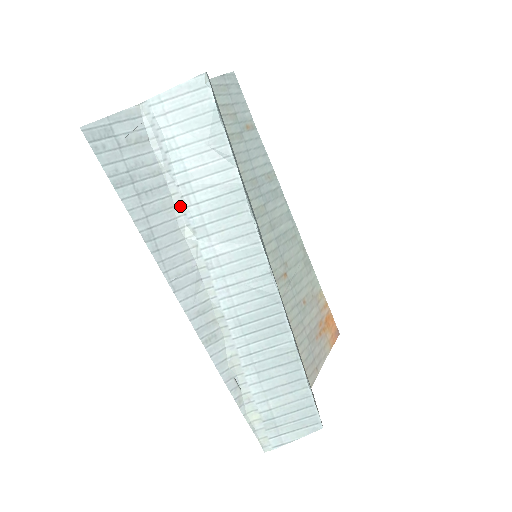
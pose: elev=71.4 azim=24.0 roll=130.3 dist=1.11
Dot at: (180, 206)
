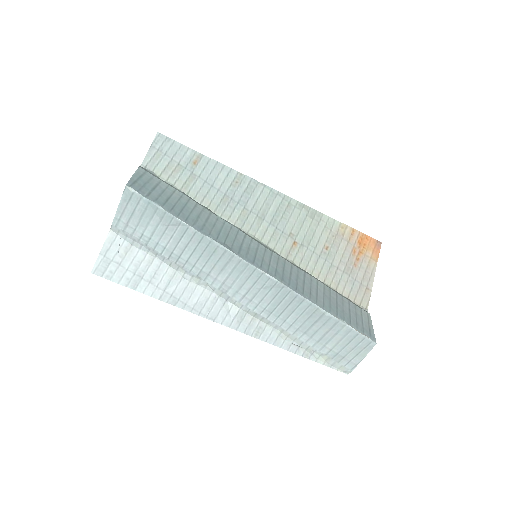
Dot at: (179, 269)
